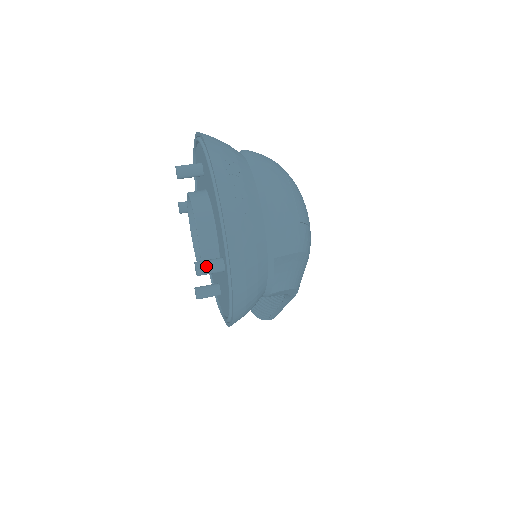
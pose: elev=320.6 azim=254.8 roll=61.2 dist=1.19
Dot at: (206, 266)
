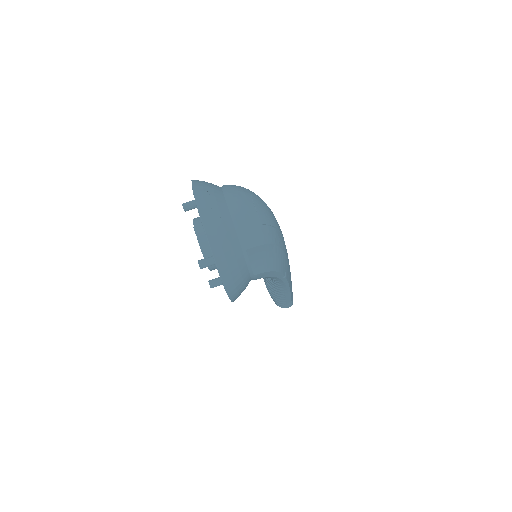
Dot at: (204, 262)
